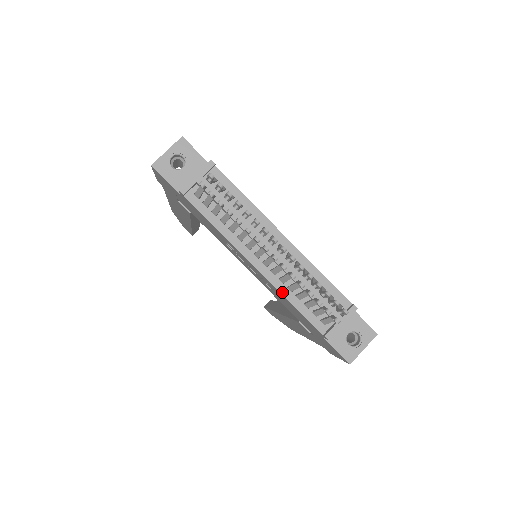
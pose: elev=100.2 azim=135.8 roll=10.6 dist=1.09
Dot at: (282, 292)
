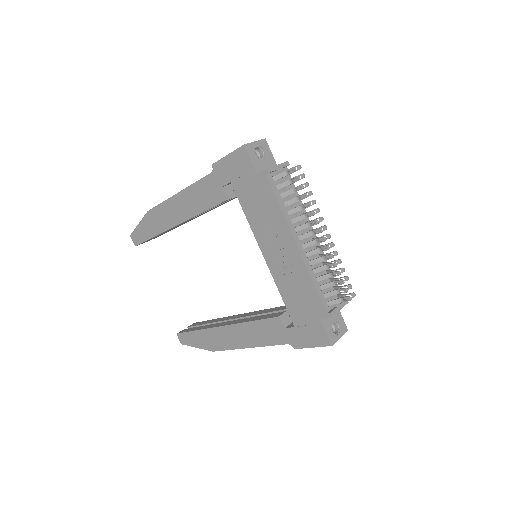
Dot at: (309, 271)
